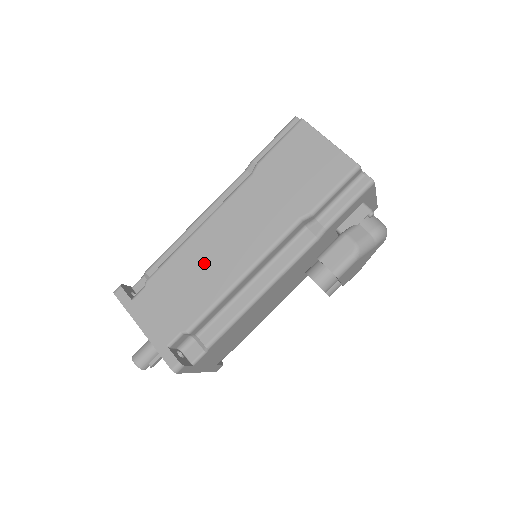
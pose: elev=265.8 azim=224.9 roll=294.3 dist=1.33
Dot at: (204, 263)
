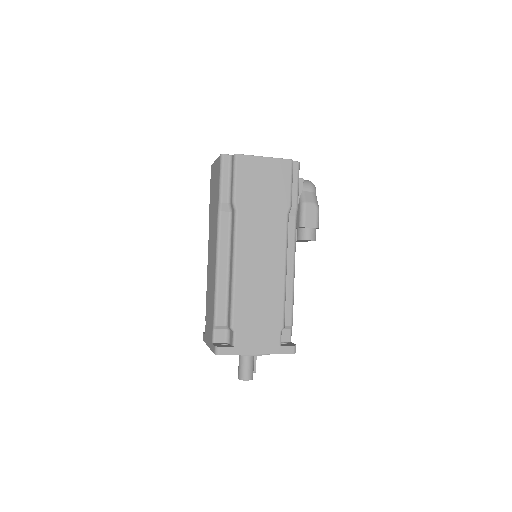
Dot at: (258, 285)
